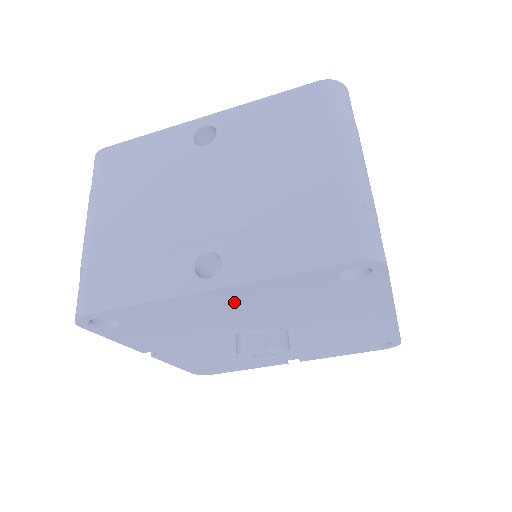
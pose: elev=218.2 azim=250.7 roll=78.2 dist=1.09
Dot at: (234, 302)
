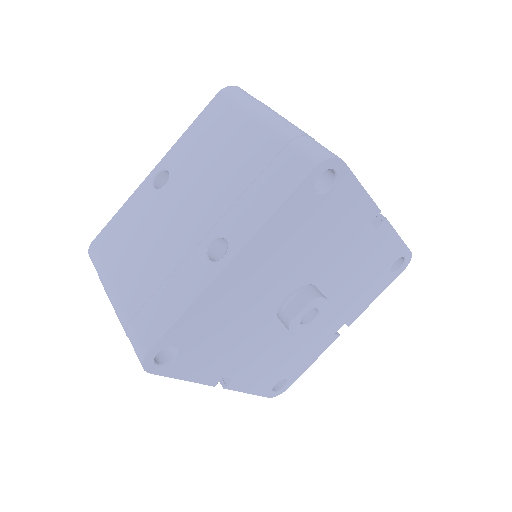
Dot at: (255, 268)
